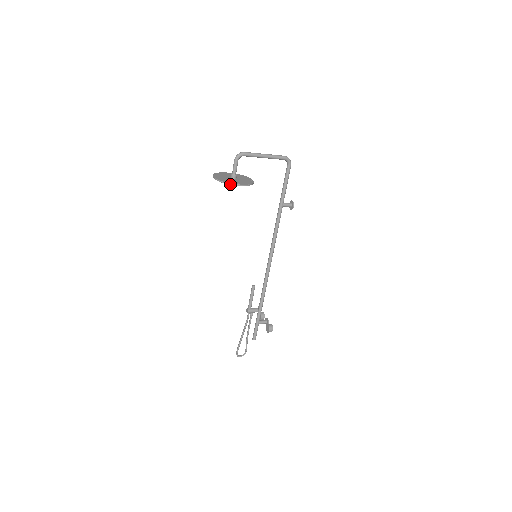
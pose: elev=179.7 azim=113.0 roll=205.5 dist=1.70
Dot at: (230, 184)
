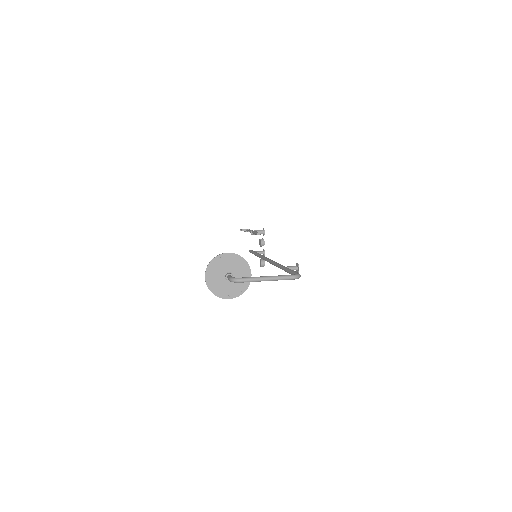
Dot at: occluded
